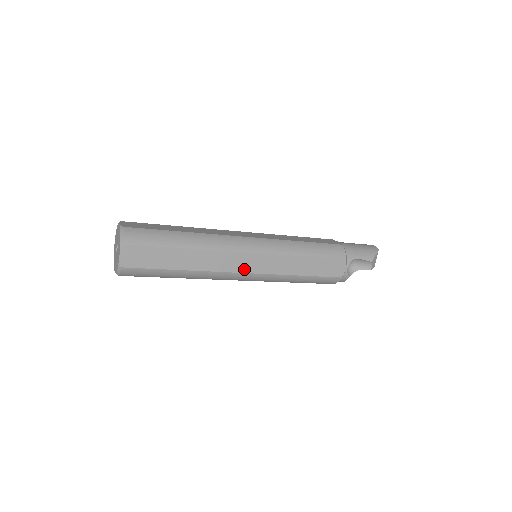
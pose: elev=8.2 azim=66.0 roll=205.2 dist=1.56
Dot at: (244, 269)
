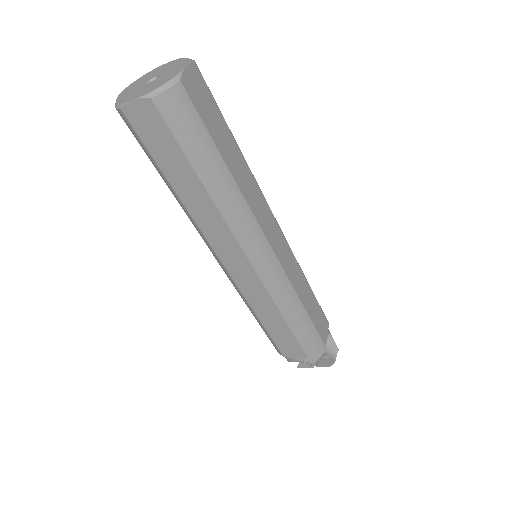
Dot at: (270, 239)
